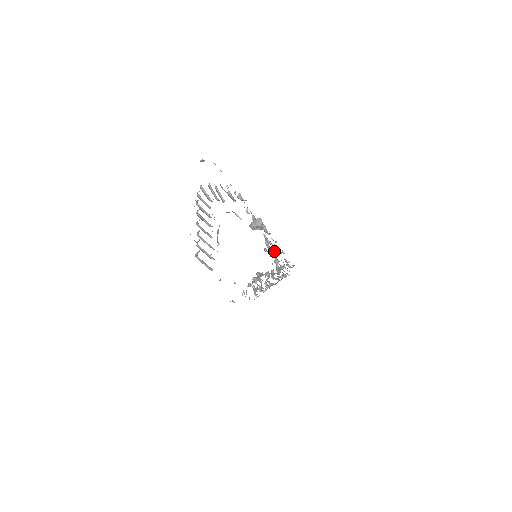
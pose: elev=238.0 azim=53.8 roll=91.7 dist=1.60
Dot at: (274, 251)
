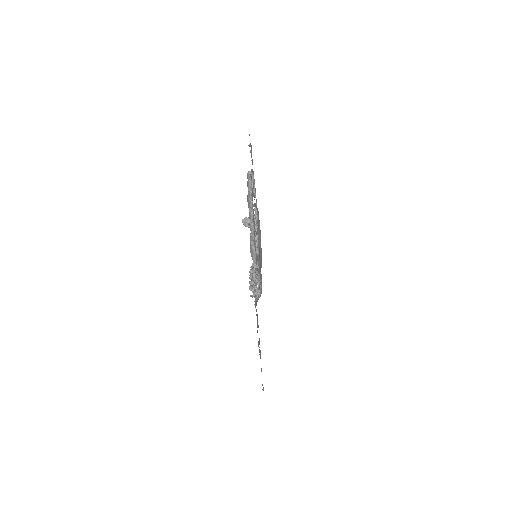
Dot at: occluded
